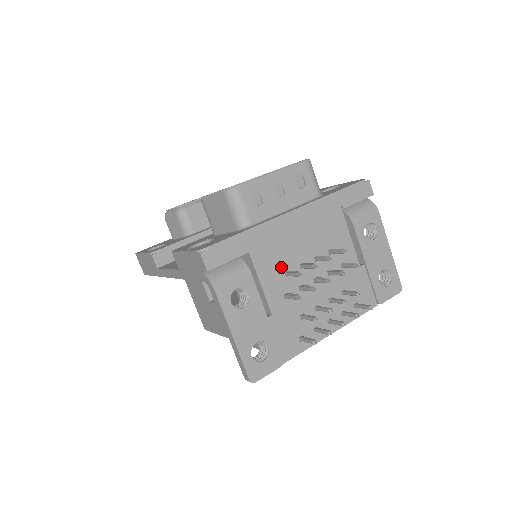
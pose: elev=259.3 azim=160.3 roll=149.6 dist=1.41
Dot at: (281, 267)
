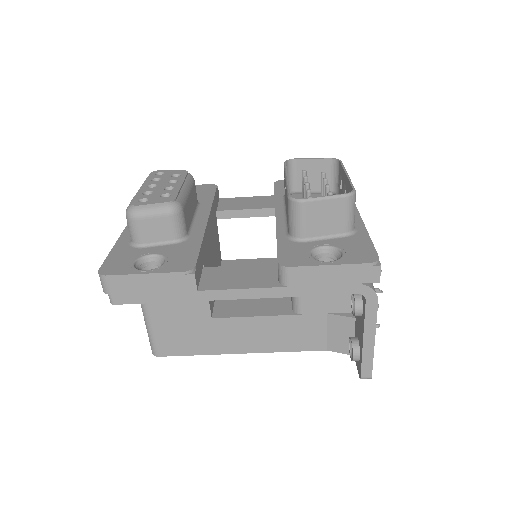
Dot at: occluded
